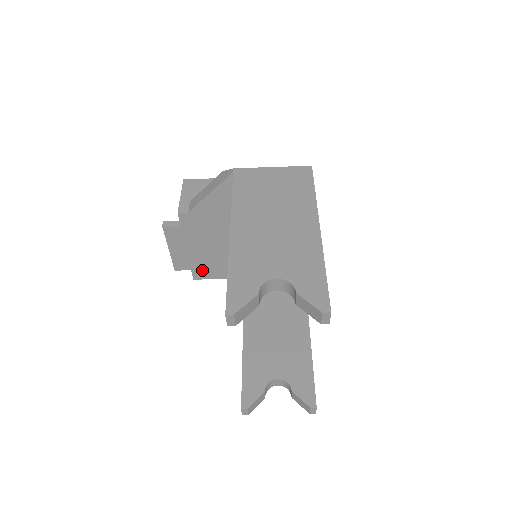
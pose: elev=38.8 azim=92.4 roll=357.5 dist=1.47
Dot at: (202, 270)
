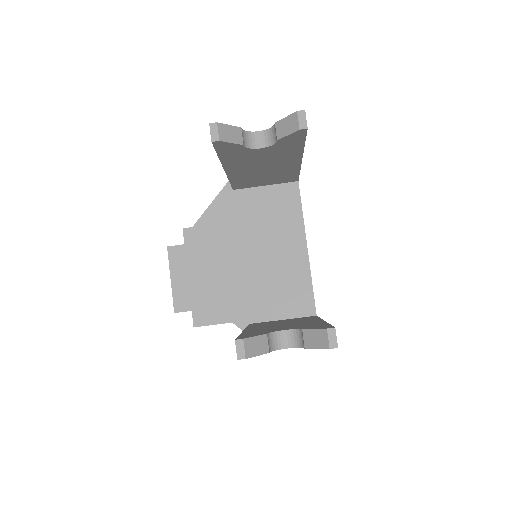
Dot at: (203, 310)
